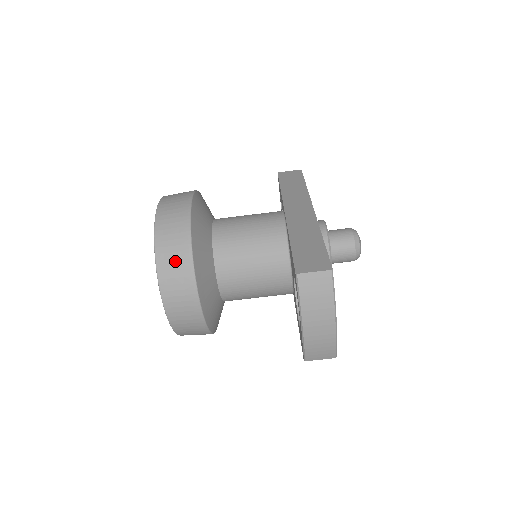
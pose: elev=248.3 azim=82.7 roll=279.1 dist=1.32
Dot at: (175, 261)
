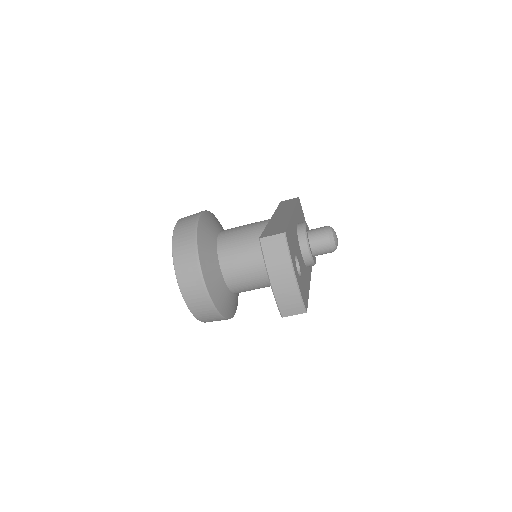
Dot at: (185, 251)
